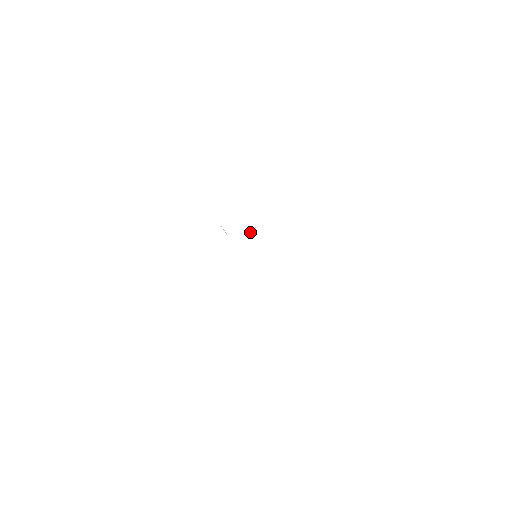
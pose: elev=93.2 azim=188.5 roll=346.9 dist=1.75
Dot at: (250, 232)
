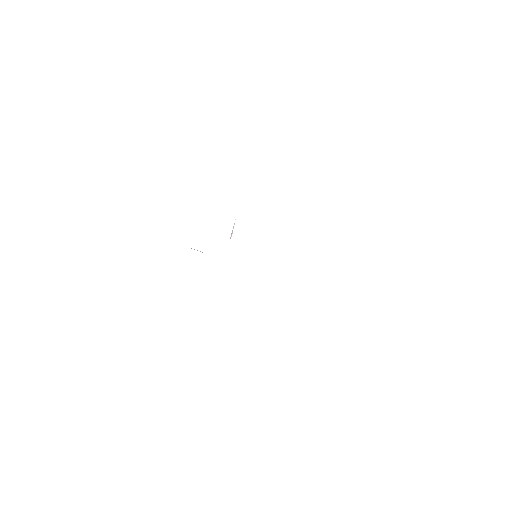
Dot at: occluded
